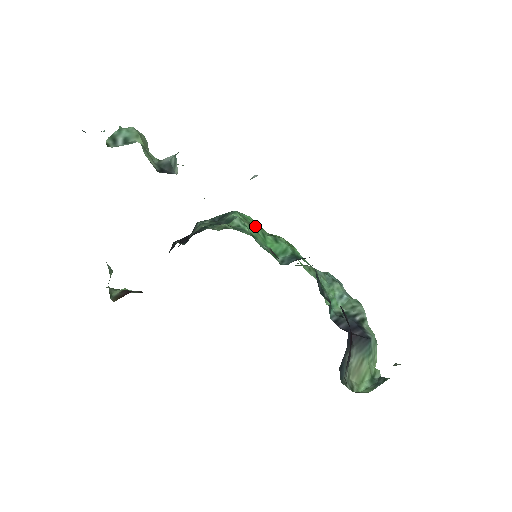
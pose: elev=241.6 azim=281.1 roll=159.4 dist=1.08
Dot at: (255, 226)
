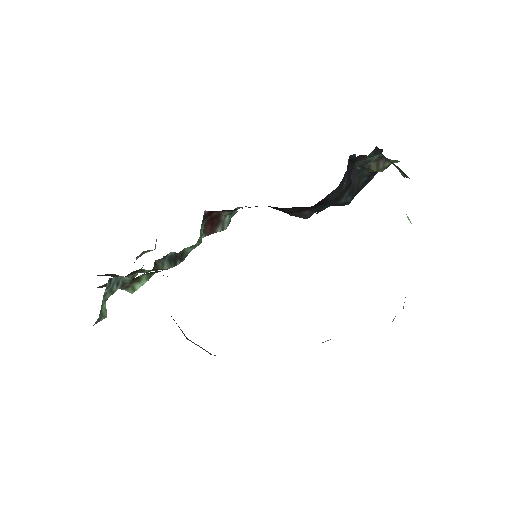
Dot at: occluded
